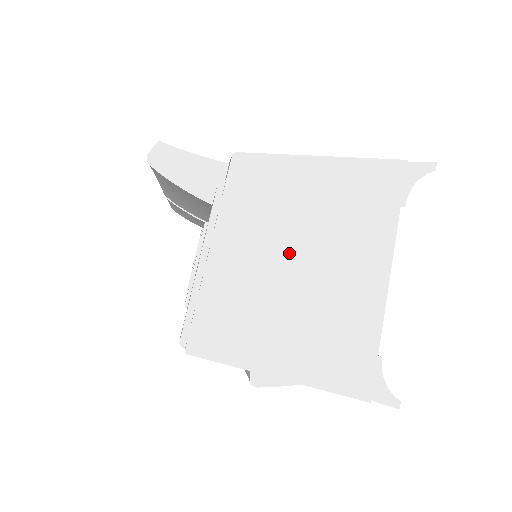
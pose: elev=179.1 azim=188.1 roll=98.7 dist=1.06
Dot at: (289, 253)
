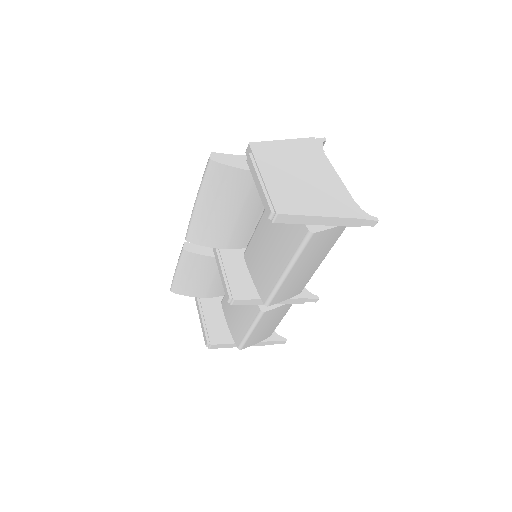
Dot at: (293, 172)
